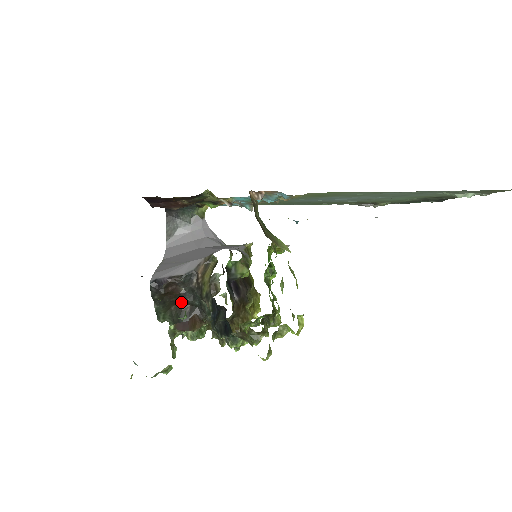
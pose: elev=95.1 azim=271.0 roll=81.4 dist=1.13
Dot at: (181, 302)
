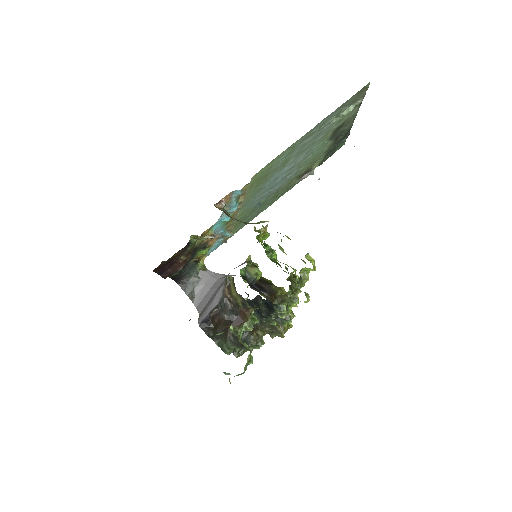
Dot at: occluded
